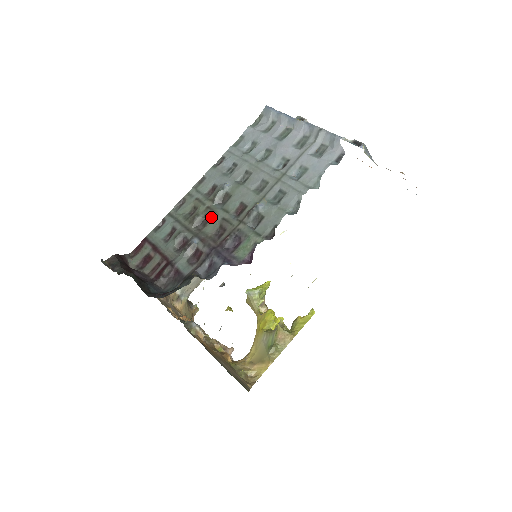
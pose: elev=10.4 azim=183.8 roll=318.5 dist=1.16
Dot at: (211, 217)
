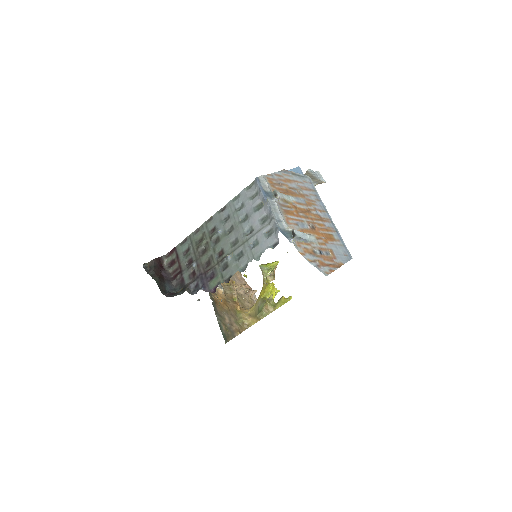
Dot at: (207, 251)
